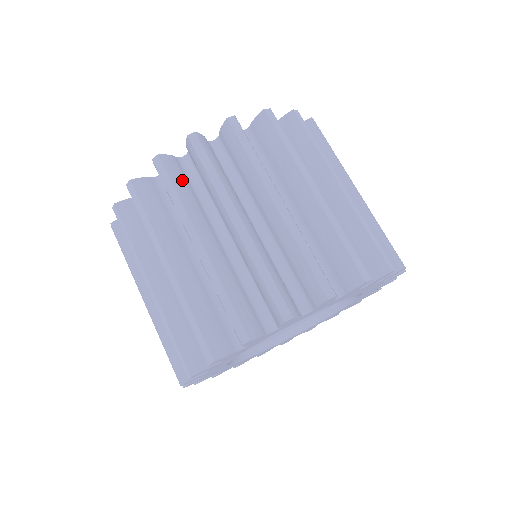
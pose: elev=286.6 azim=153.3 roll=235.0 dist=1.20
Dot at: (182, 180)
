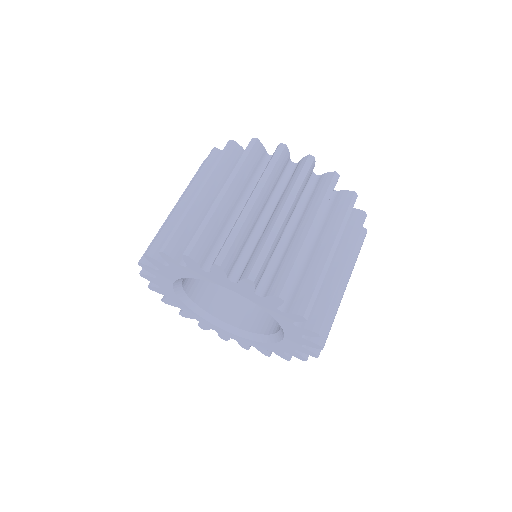
Dot at: occluded
